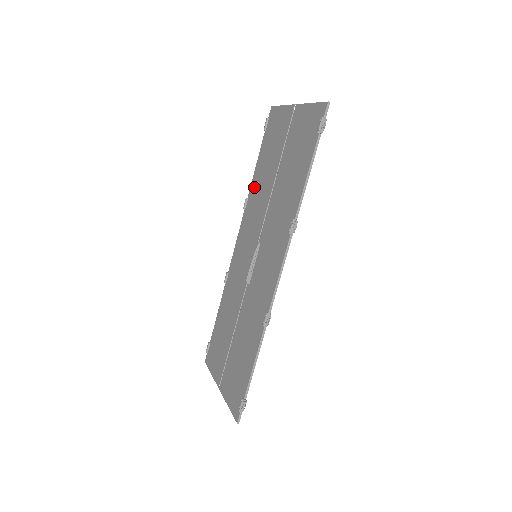
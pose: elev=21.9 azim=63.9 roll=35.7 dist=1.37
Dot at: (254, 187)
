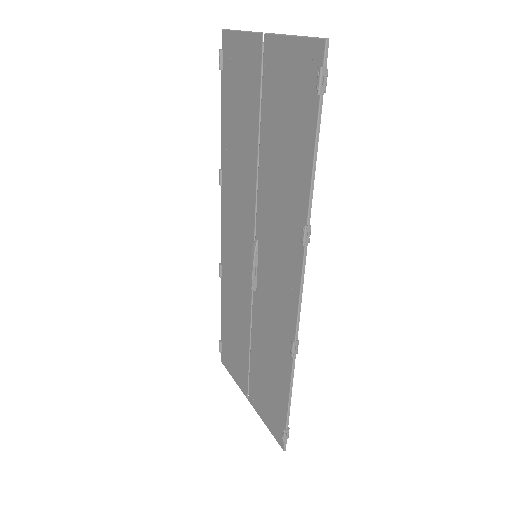
Dot at: (227, 156)
